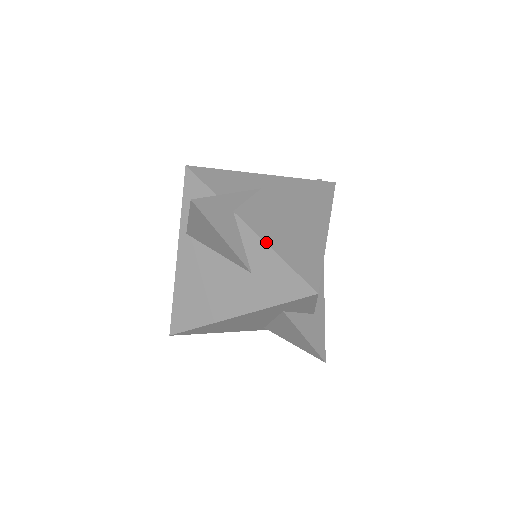
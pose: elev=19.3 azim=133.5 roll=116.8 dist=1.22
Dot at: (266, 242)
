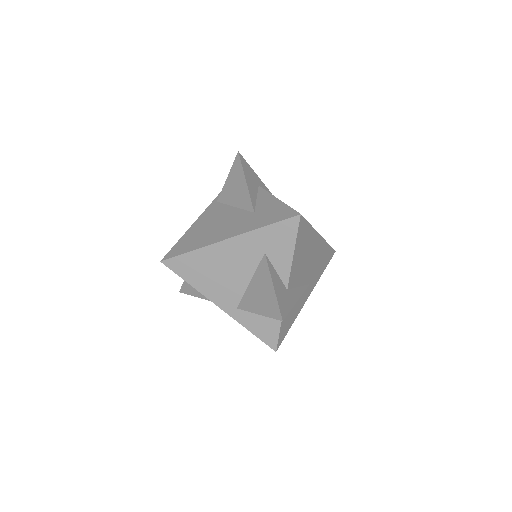
Dot at: (274, 196)
